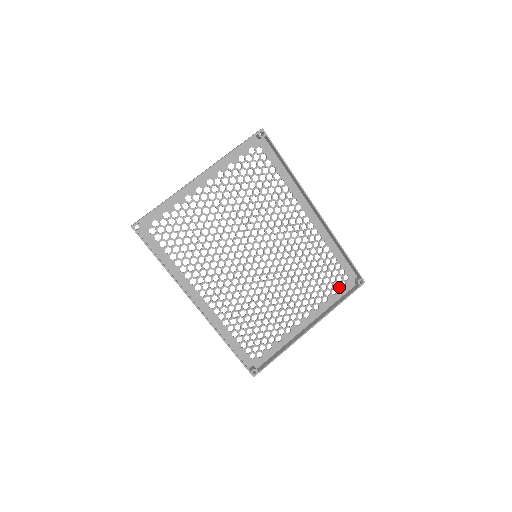
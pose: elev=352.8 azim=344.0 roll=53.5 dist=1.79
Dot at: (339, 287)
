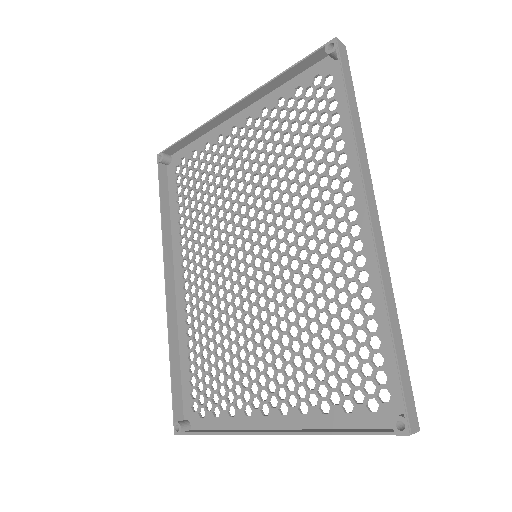
Dot at: (361, 404)
